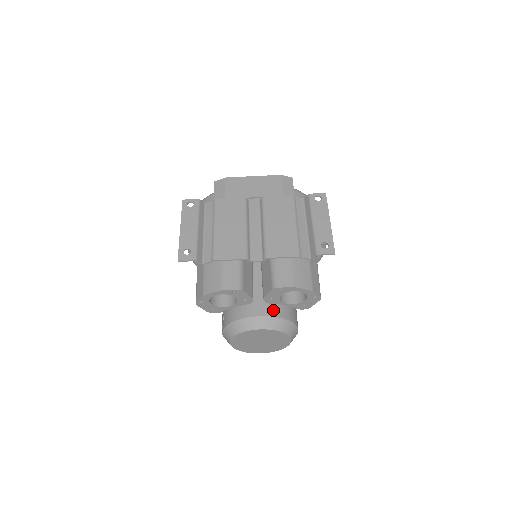
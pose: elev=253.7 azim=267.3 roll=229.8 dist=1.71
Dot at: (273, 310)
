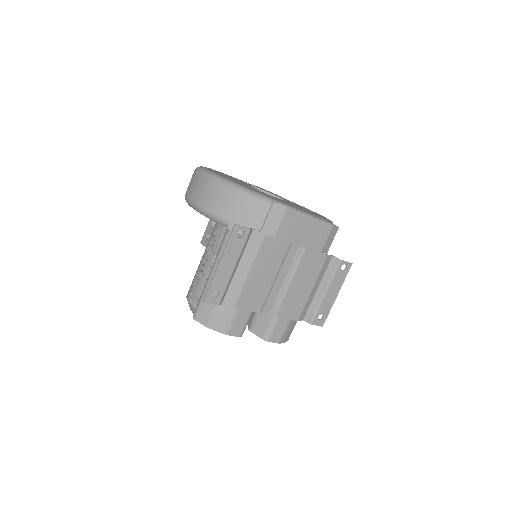
Dot at: occluded
